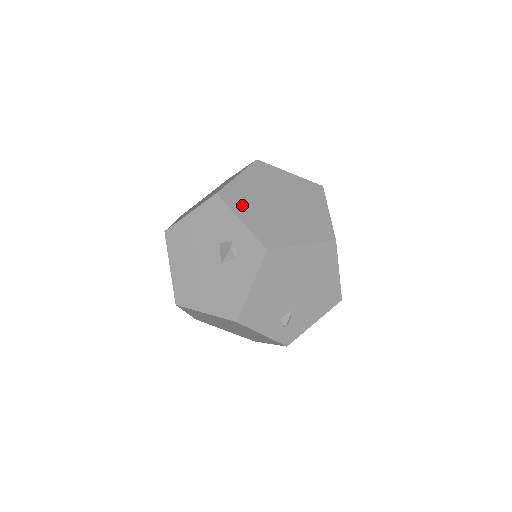
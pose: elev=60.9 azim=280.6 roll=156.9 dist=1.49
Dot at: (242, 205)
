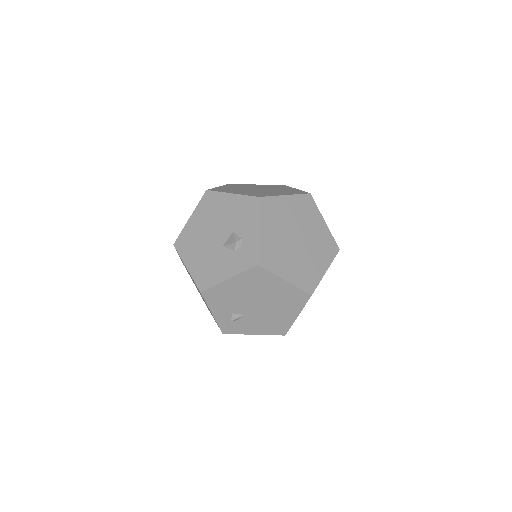
Dot at: (269, 219)
